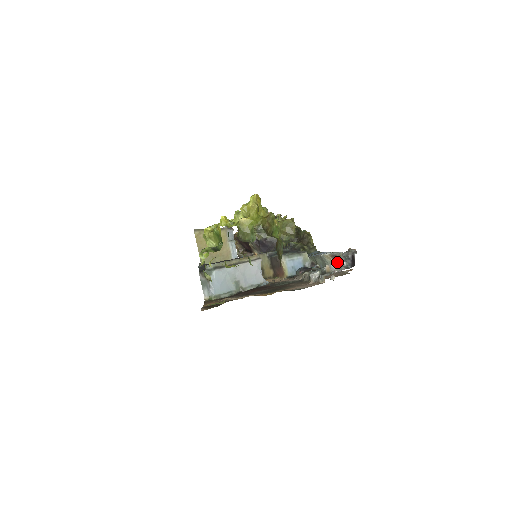
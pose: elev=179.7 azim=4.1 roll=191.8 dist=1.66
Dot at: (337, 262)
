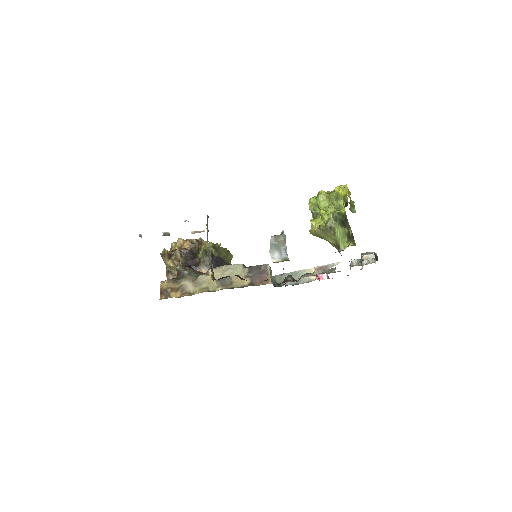
Dot at: occluded
